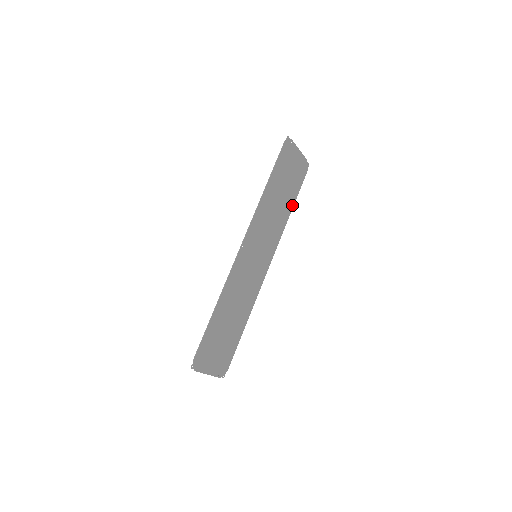
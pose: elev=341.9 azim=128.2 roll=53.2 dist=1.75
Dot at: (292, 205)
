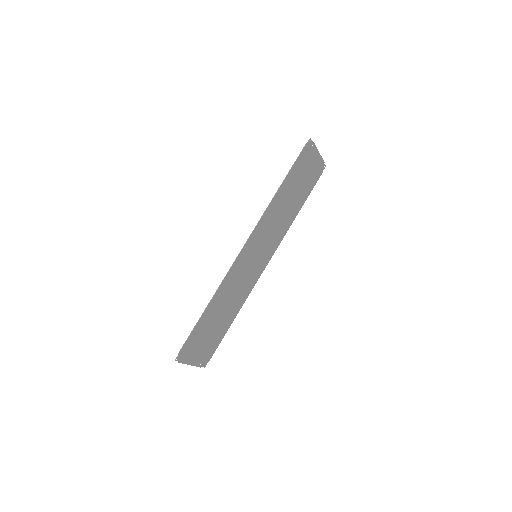
Dot at: (301, 206)
